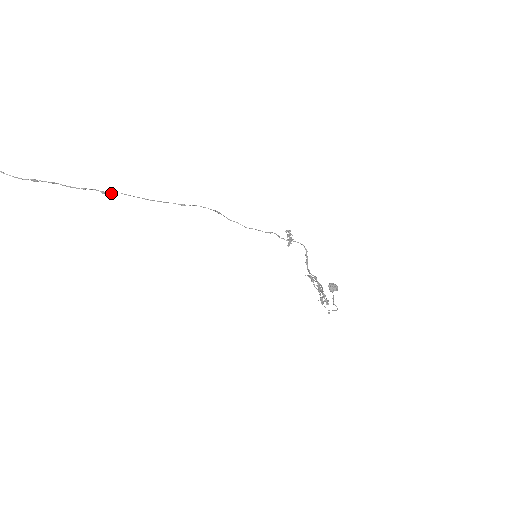
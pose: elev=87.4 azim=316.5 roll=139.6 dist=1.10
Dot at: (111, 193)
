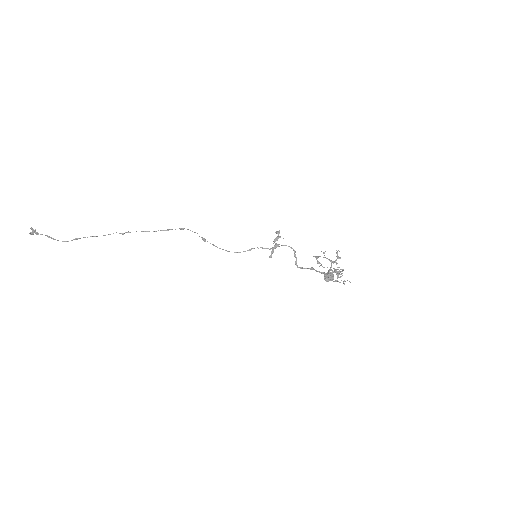
Dot at: occluded
